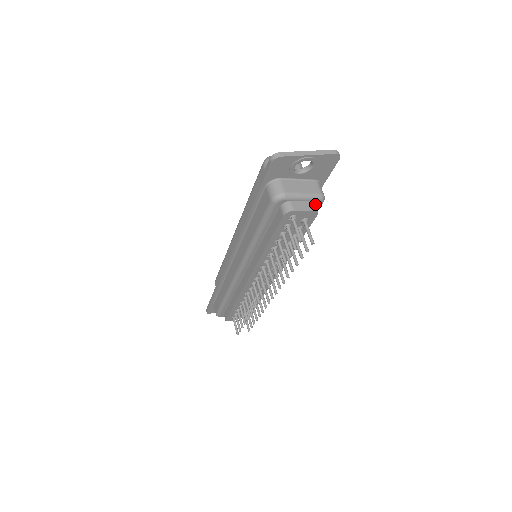
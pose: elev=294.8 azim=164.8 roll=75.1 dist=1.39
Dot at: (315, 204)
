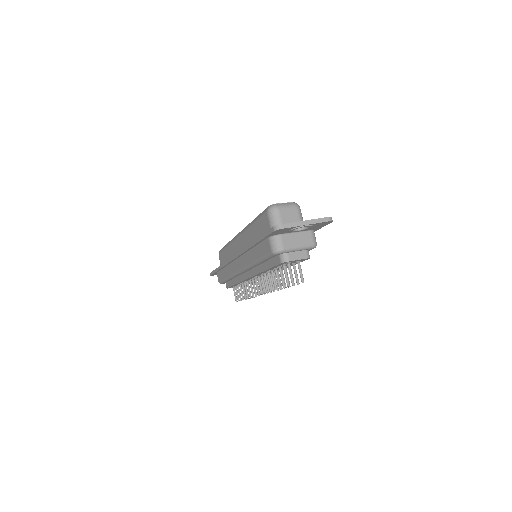
Dot at: (308, 249)
